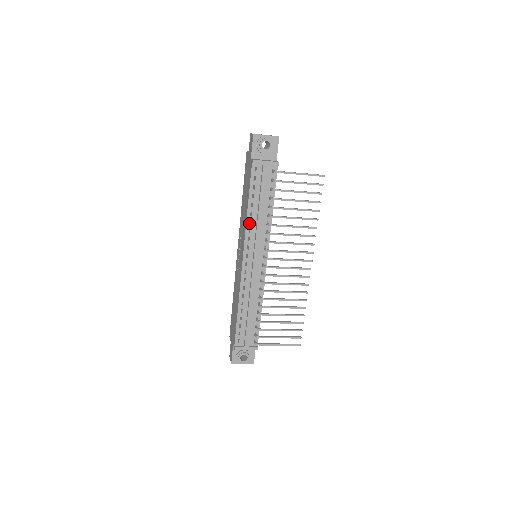
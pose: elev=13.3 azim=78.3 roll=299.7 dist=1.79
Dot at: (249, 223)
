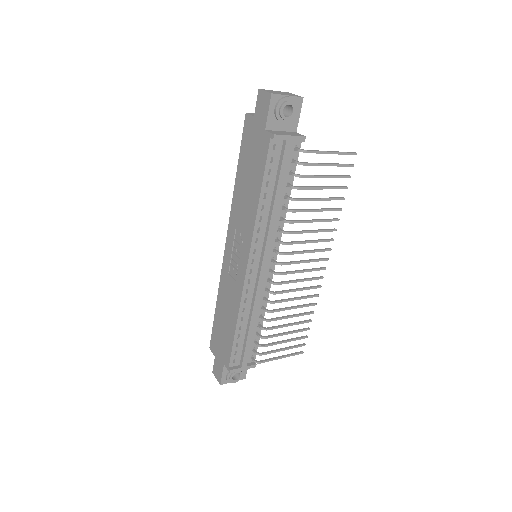
Dot at: (257, 219)
